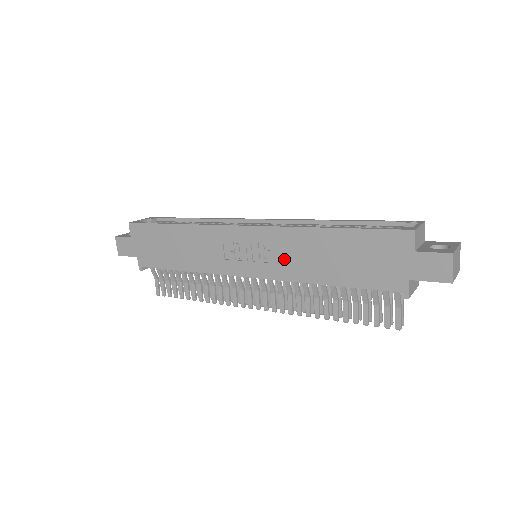
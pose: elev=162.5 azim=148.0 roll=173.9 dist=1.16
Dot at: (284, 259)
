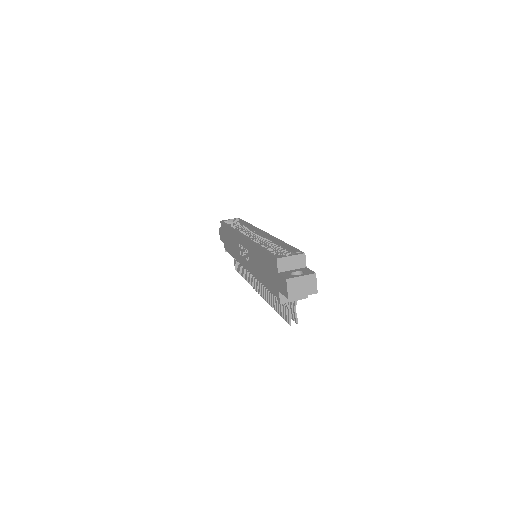
Dot at: (252, 262)
